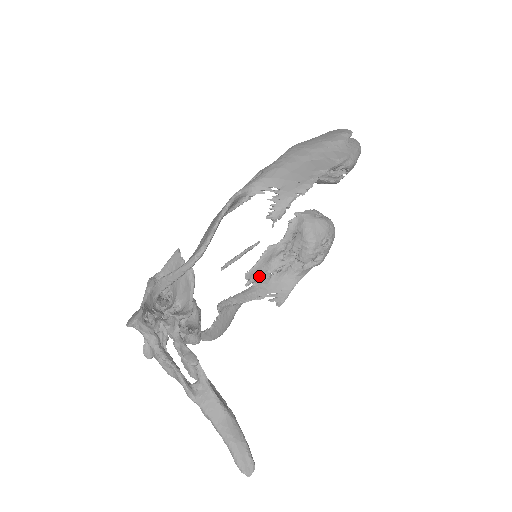
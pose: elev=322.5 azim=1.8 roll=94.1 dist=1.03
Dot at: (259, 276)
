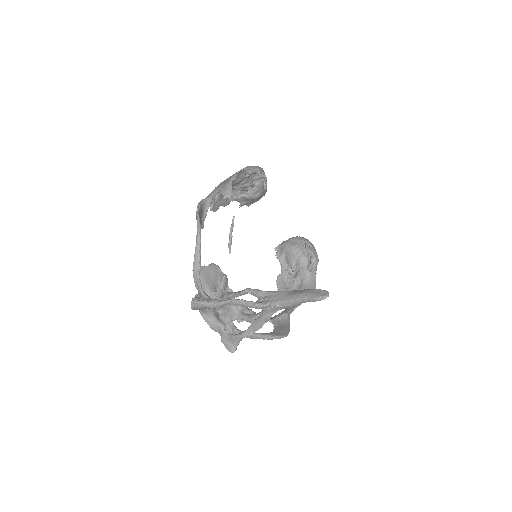
Dot at: occluded
